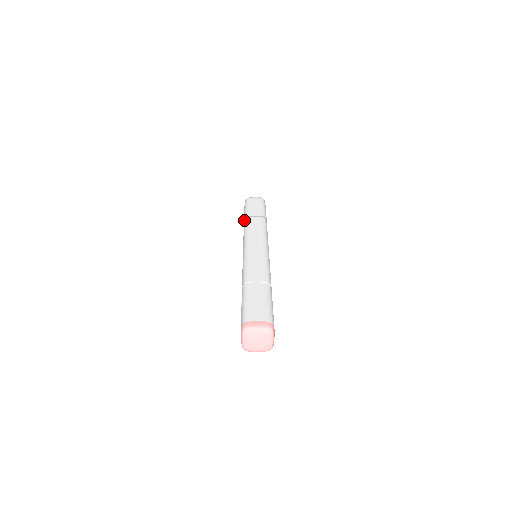
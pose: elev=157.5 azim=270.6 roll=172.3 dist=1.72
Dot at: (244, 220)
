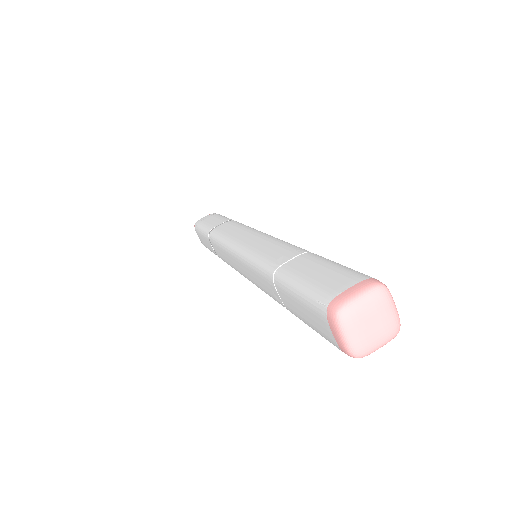
Dot at: (208, 237)
